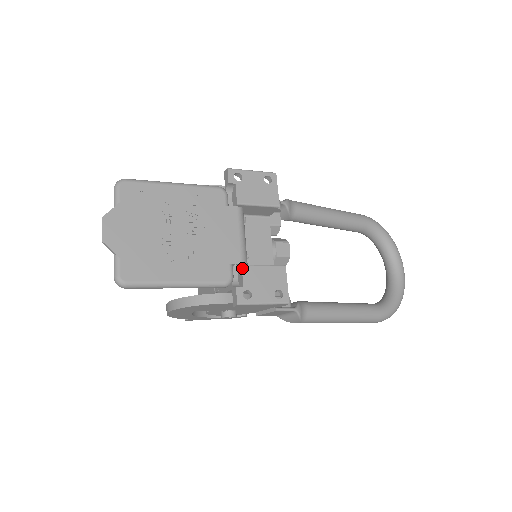
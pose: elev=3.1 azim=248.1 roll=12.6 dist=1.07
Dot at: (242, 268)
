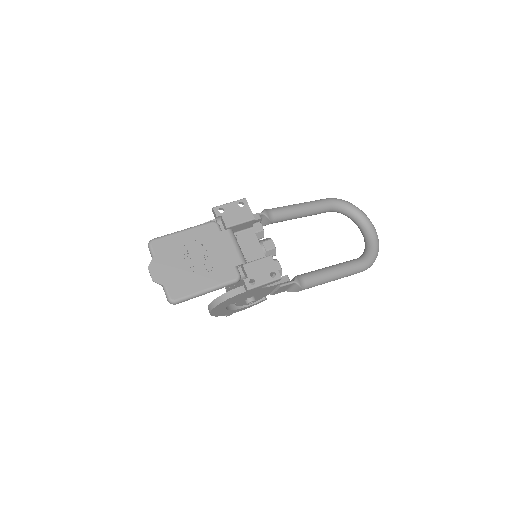
Dot at: (243, 267)
